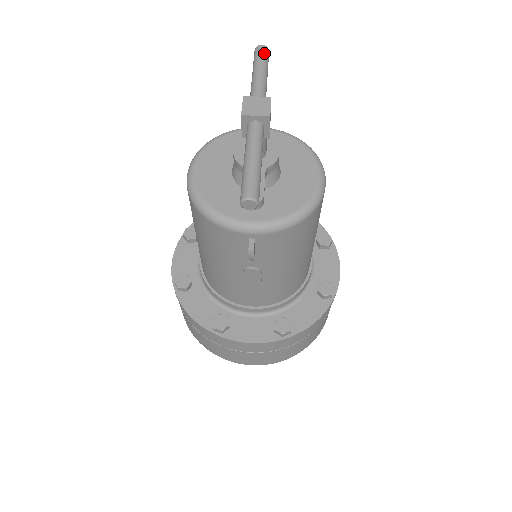
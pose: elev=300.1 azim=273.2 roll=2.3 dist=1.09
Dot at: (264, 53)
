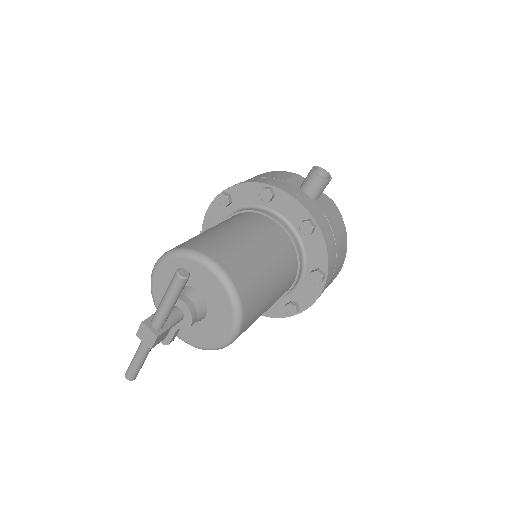
Dot at: (176, 286)
